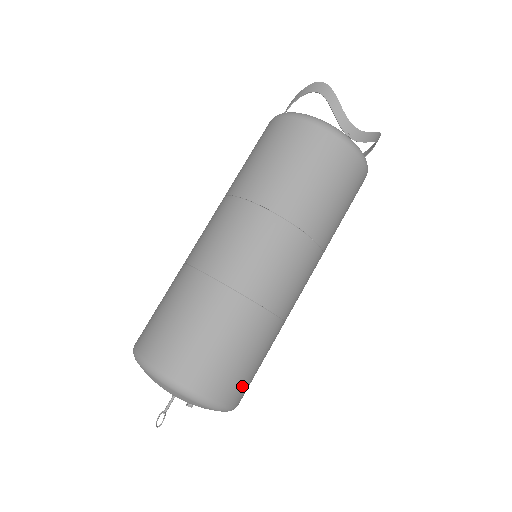
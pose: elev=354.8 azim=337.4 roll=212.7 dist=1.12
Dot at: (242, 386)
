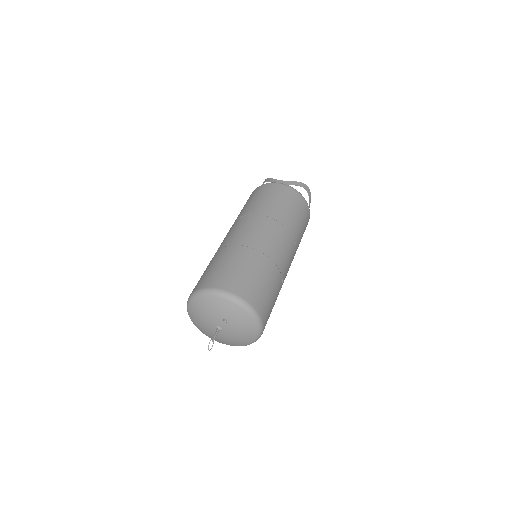
Dot at: (250, 289)
